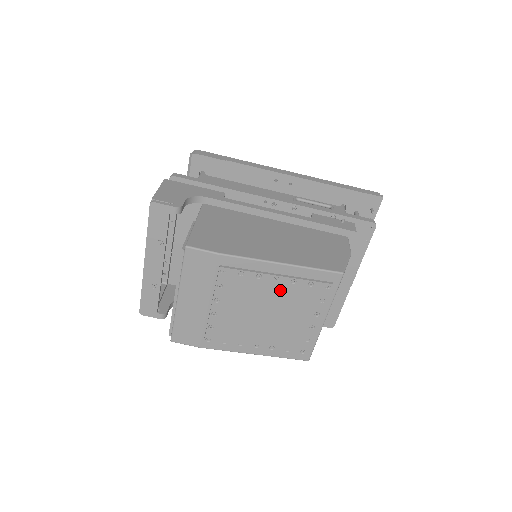
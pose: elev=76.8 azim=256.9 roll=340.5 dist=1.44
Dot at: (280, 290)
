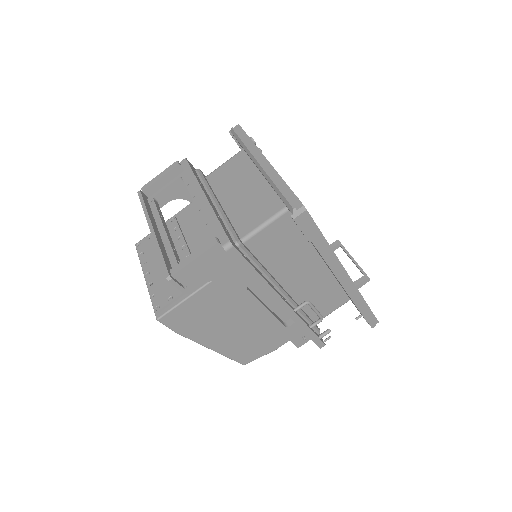
Dot at: occluded
